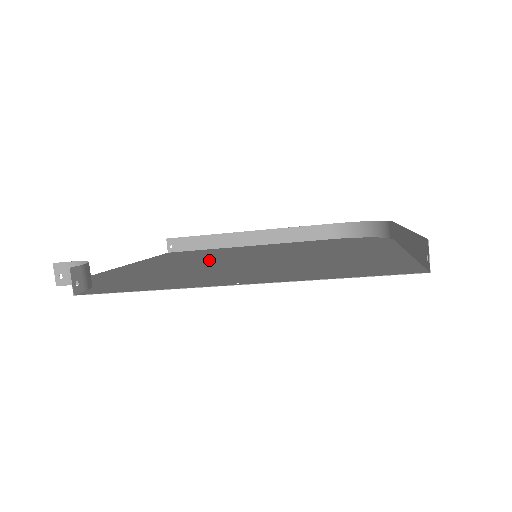
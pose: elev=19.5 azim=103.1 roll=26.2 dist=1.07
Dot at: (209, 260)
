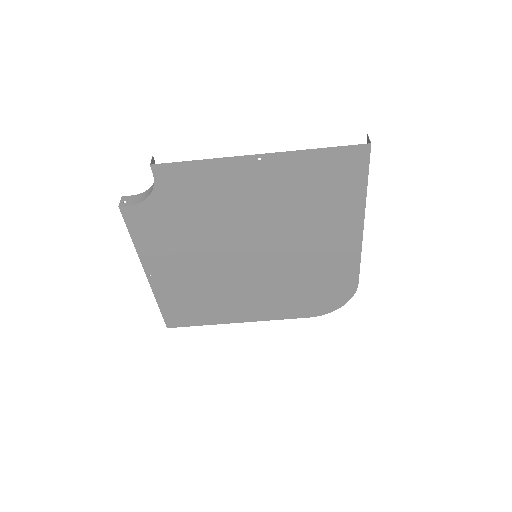
Dot at: (219, 261)
